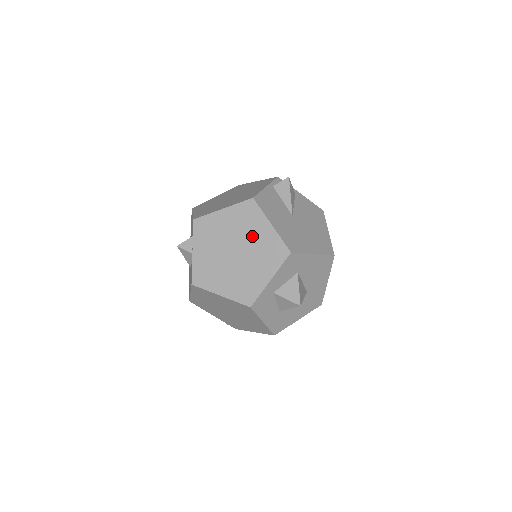
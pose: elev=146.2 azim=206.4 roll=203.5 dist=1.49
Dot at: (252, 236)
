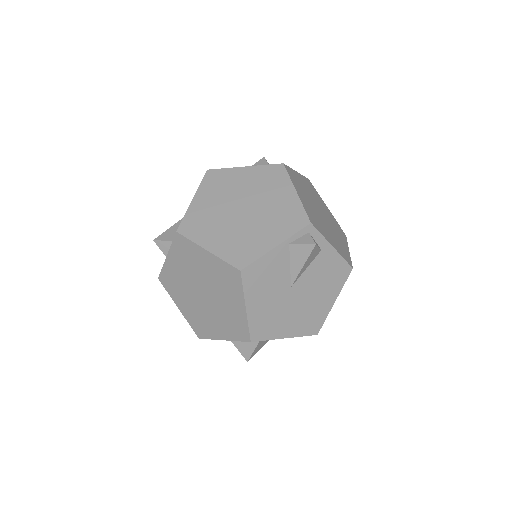
Dot at: (224, 298)
